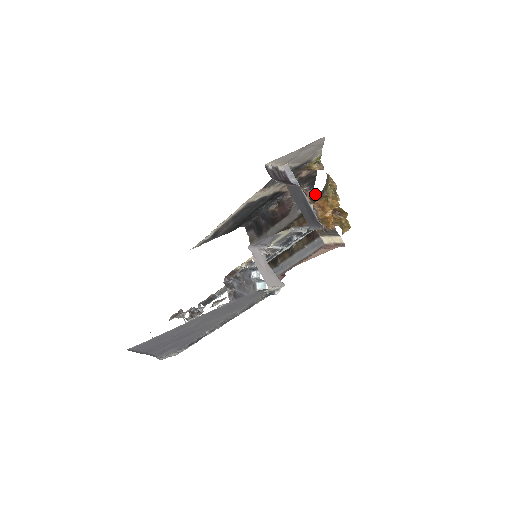
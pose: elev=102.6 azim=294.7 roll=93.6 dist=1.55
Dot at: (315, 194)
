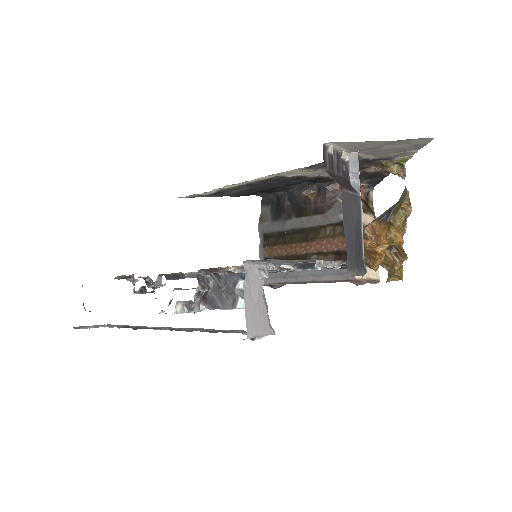
Dot at: (372, 195)
